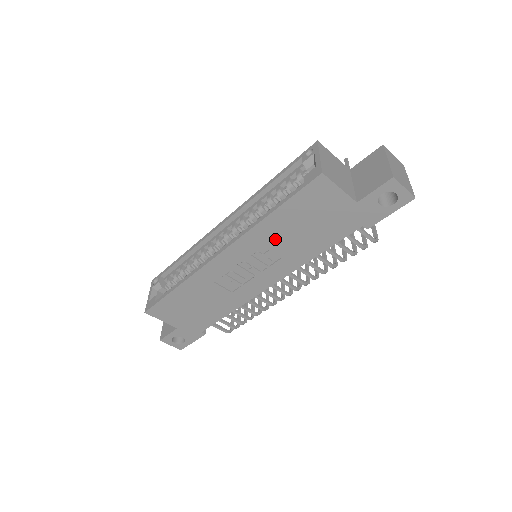
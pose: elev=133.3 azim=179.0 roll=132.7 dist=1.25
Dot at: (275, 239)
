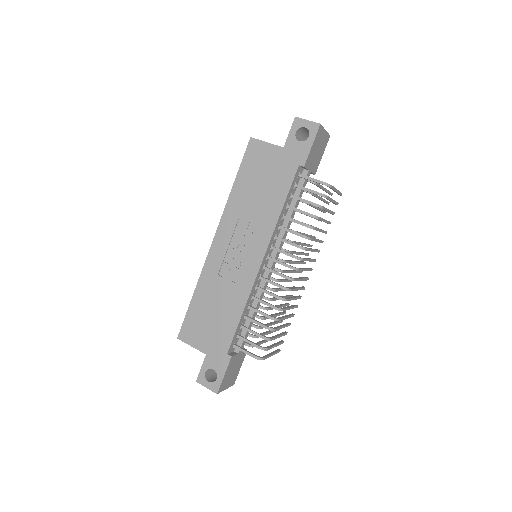
Dot at: (245, 207)
